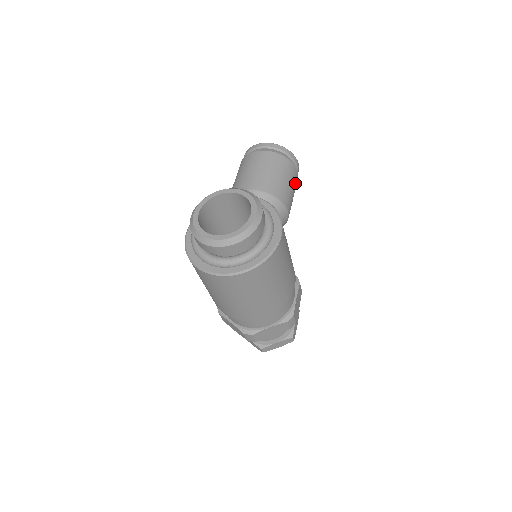
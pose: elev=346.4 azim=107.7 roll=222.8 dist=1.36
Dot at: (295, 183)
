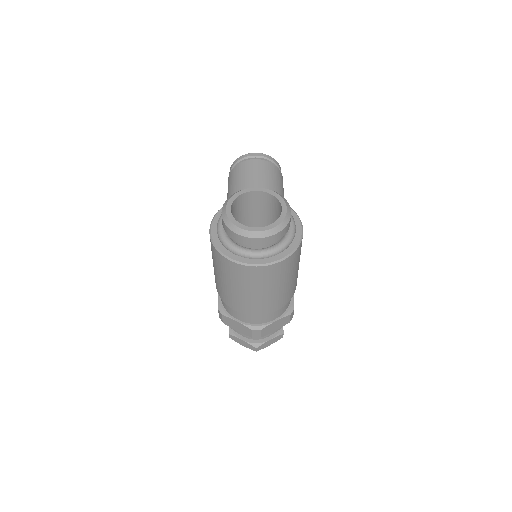
Dot at: occluded
